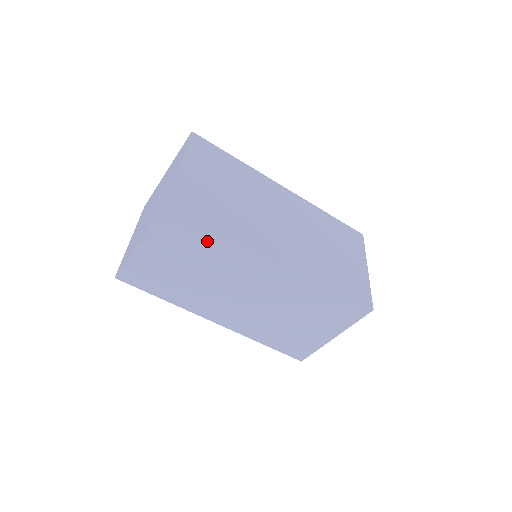
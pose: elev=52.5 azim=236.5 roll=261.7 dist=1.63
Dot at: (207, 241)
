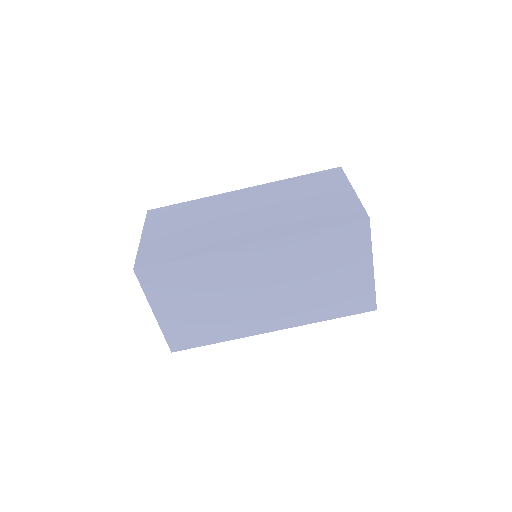
Dot at: (189, 275)
